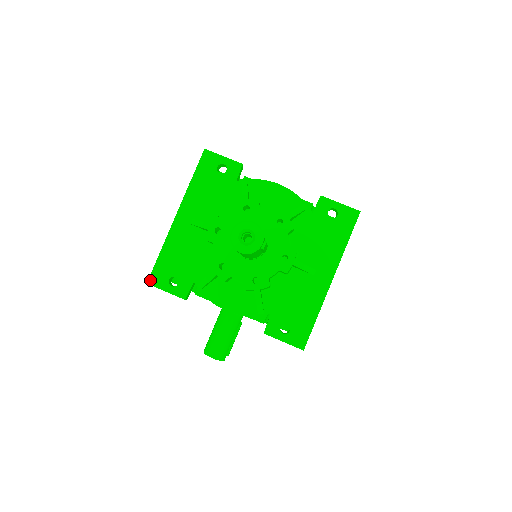
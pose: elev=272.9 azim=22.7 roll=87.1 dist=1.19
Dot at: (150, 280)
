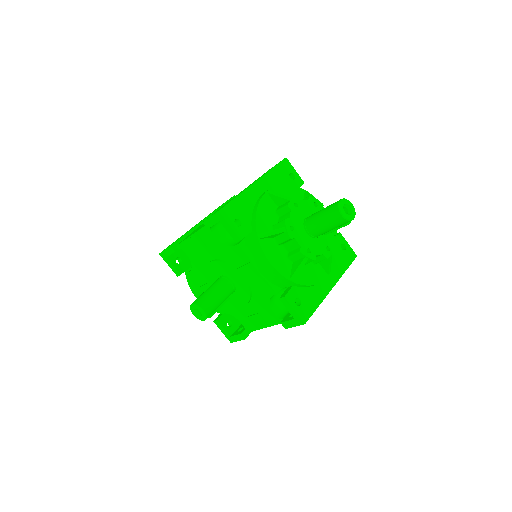
Dot at: (222, 210)
